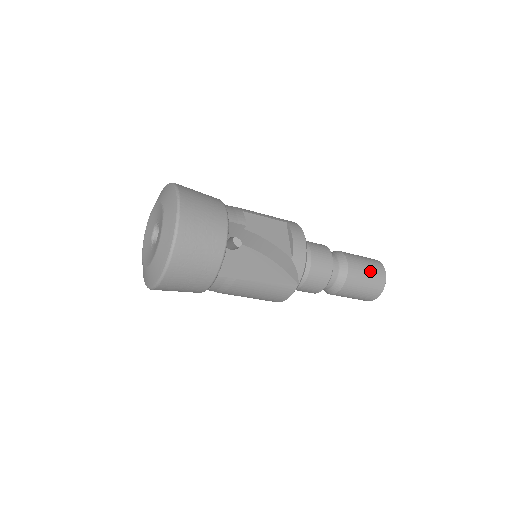
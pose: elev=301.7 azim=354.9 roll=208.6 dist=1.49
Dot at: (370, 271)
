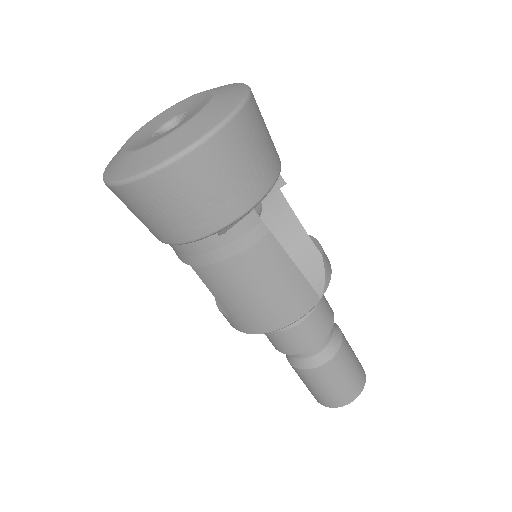
Dot at: occluded
